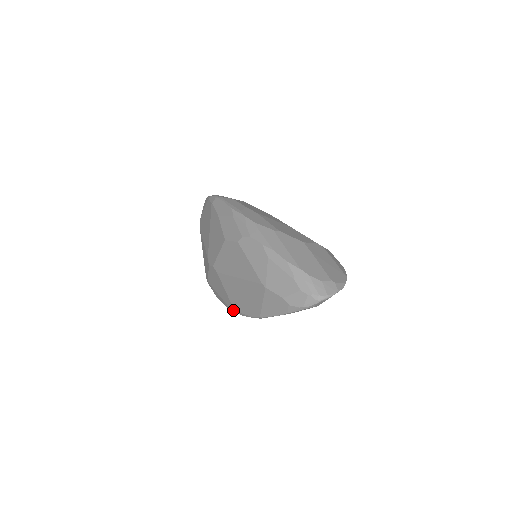
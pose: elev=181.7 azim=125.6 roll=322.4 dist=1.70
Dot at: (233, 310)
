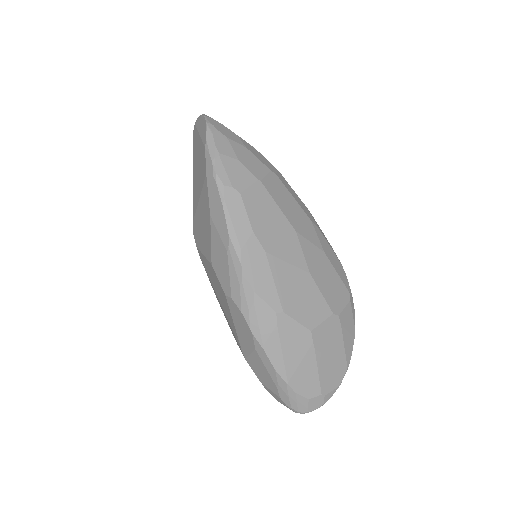
Dot at: occluded
